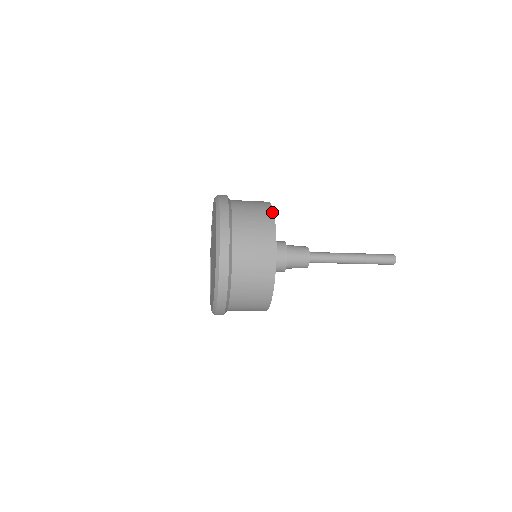
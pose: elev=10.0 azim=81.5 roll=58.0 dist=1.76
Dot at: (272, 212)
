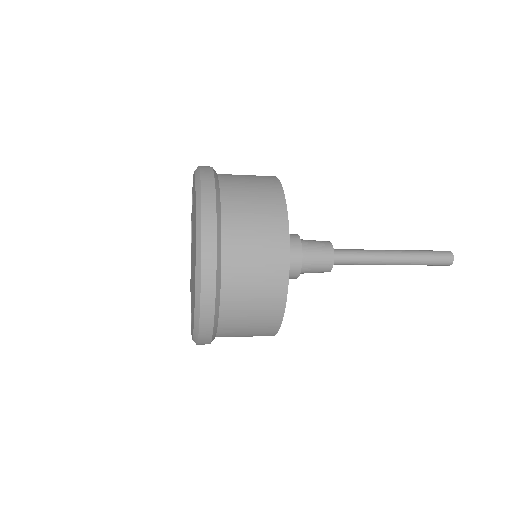
Dot at: (285, 216)
